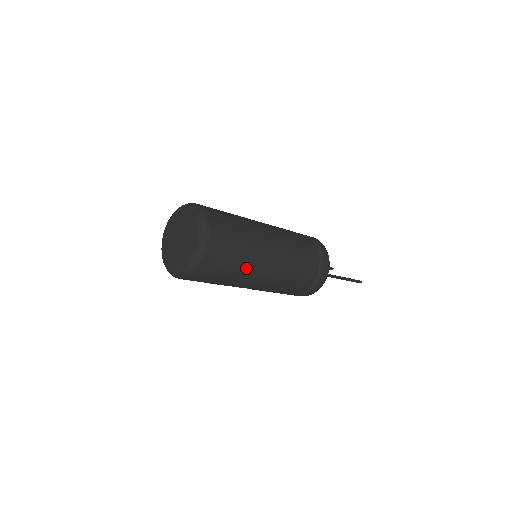
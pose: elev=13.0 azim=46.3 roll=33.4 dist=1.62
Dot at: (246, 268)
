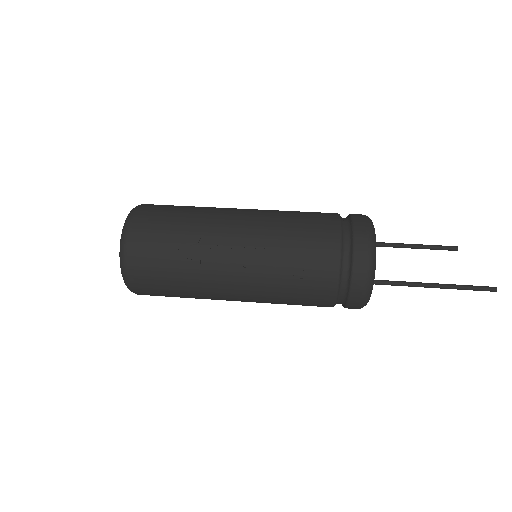
Dot at: (200, 295)
